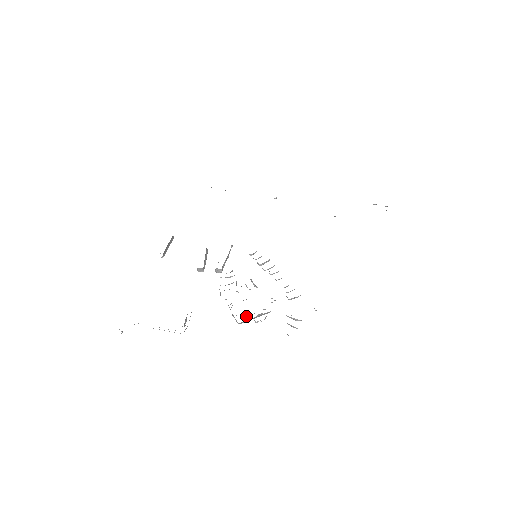
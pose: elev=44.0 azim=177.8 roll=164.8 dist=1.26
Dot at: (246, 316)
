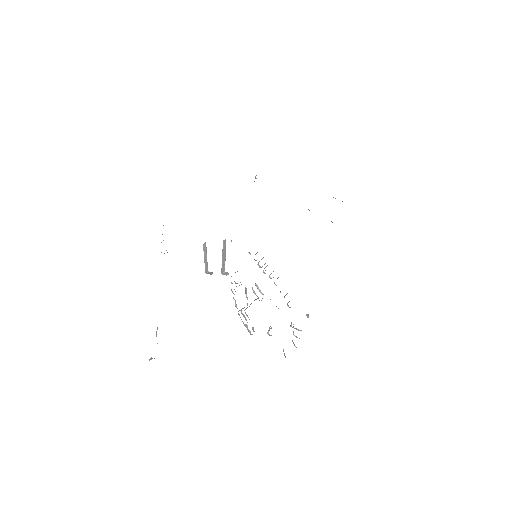
Dot at: occluded
